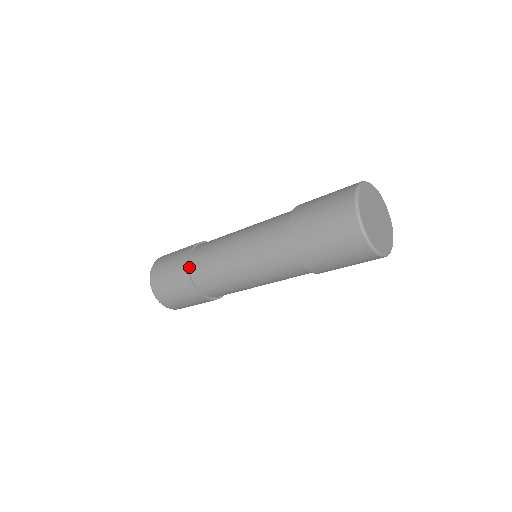
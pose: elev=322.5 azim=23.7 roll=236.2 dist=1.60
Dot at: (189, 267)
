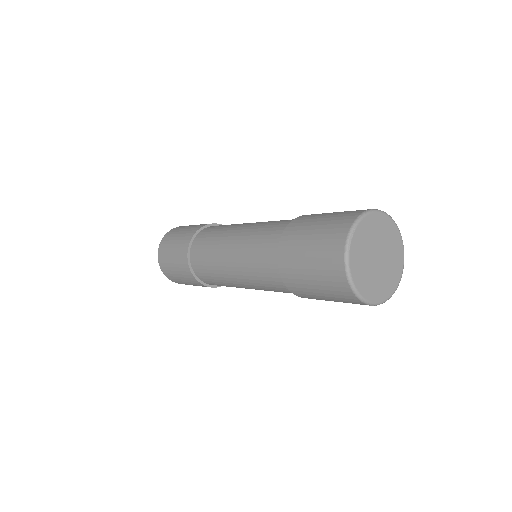
Dot at: (190, 250)
